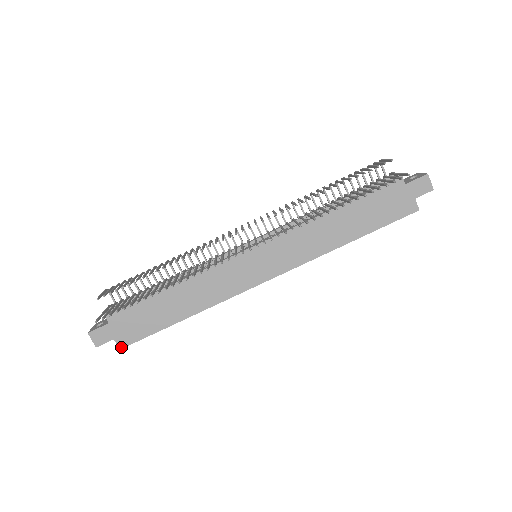
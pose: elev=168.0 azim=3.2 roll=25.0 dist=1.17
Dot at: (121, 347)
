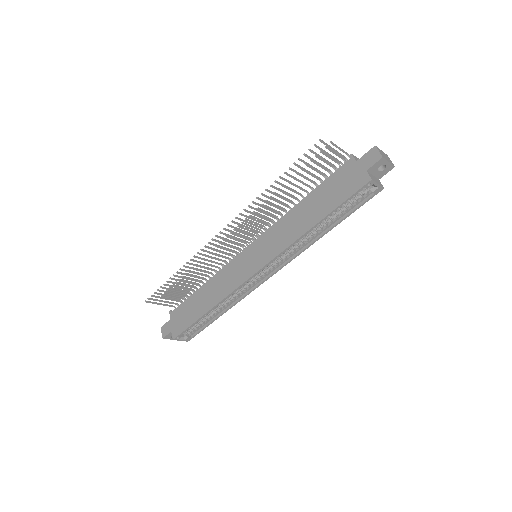
Dot at: (174, 338)
